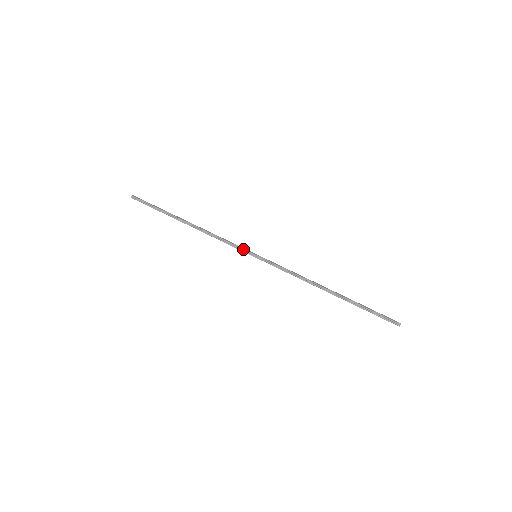
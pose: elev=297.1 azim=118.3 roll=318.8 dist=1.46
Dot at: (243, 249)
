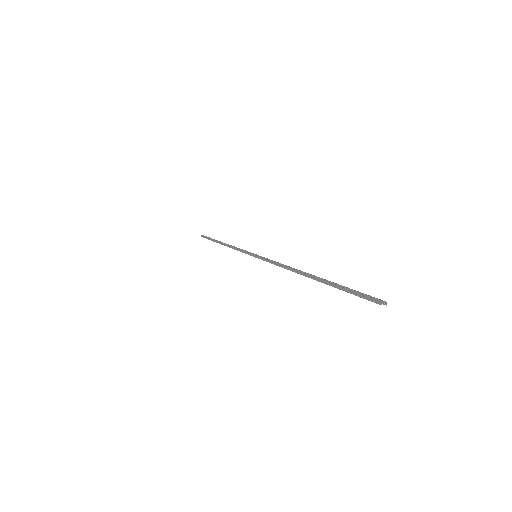
Dot at: occluded
